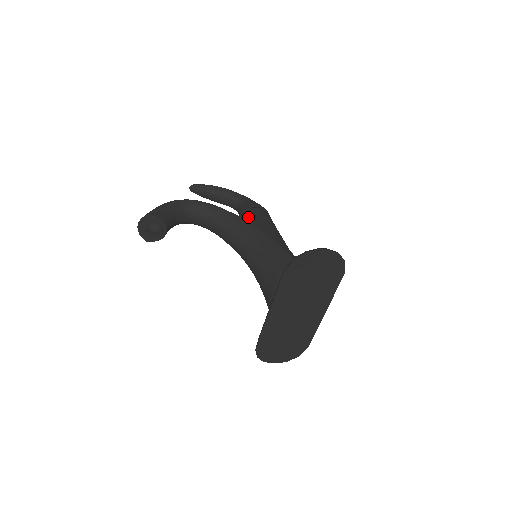
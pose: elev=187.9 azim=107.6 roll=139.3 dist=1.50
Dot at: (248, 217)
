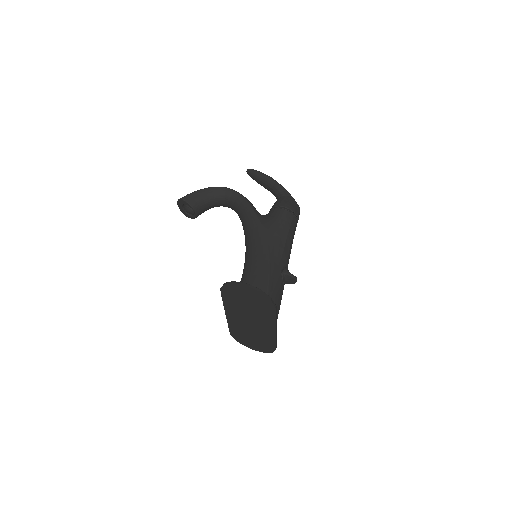
Dot at: (267, 216)
